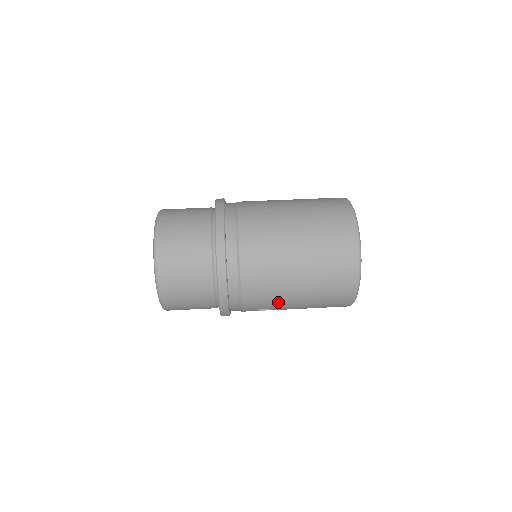
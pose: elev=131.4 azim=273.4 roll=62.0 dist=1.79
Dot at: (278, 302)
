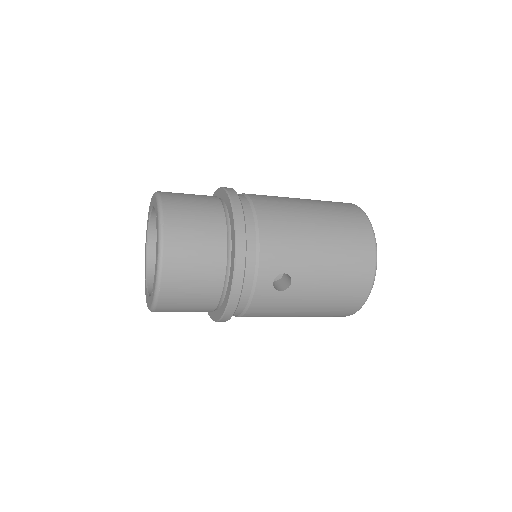
Dot at: (299, 256)
